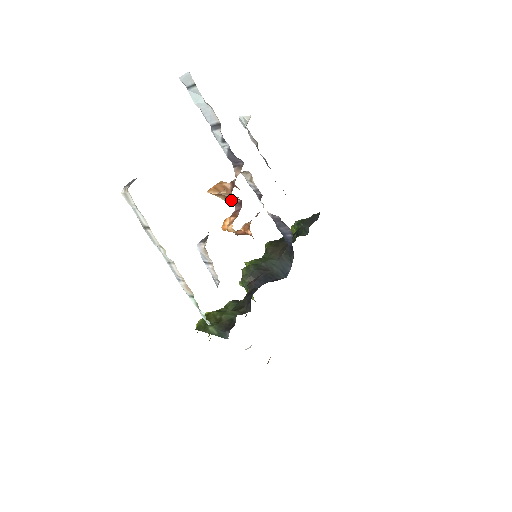
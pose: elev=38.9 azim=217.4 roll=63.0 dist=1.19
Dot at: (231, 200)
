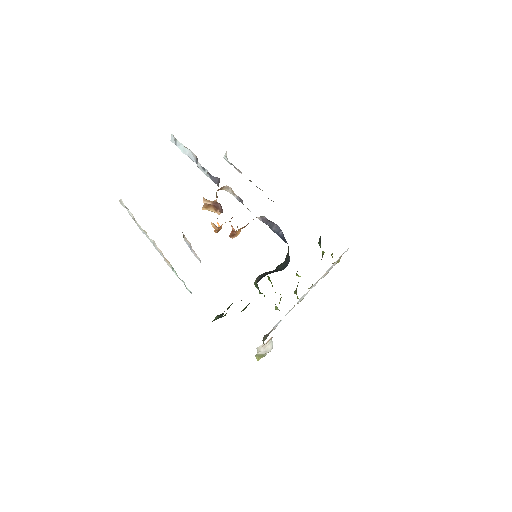
Dot at: (219, 209)
